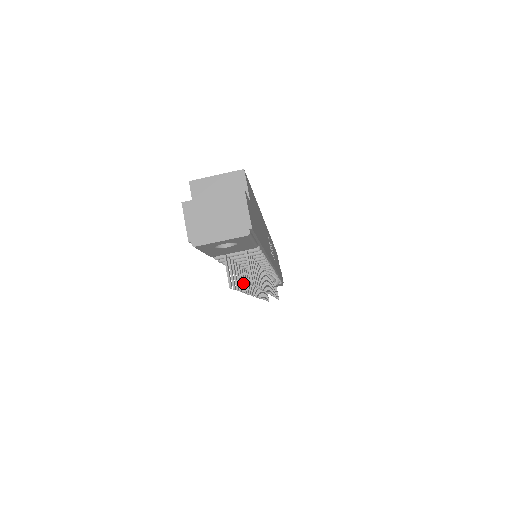
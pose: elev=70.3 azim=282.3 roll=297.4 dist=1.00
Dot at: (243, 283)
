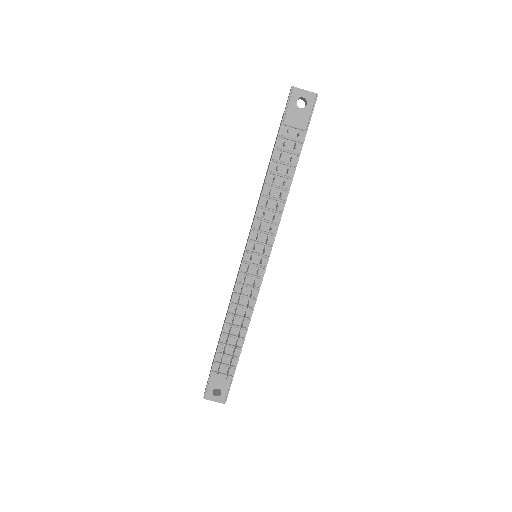
Dot at: occluded
